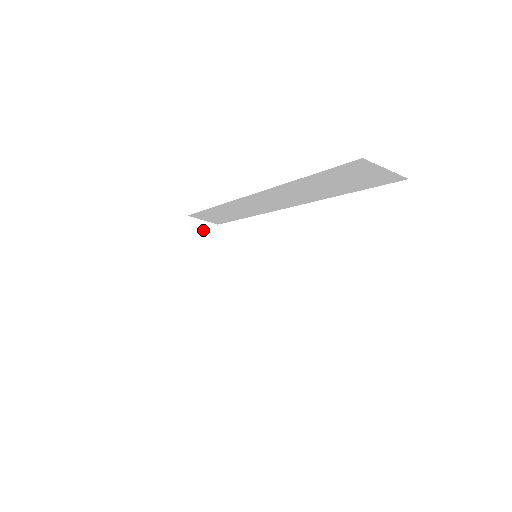
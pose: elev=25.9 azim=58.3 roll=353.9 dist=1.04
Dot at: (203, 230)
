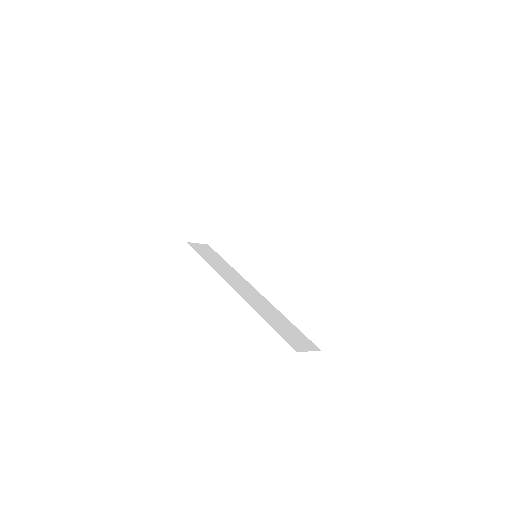
Dot at: (216, 193)
